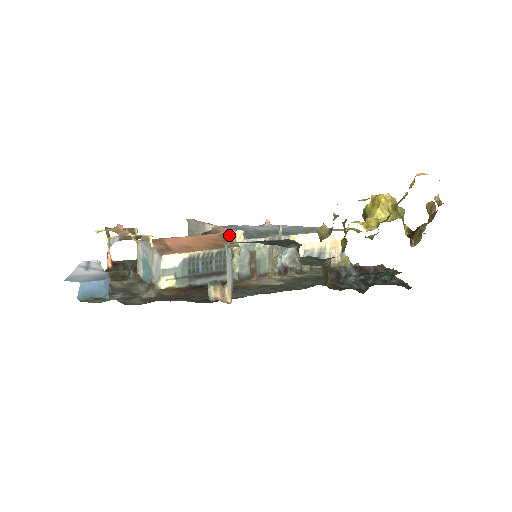
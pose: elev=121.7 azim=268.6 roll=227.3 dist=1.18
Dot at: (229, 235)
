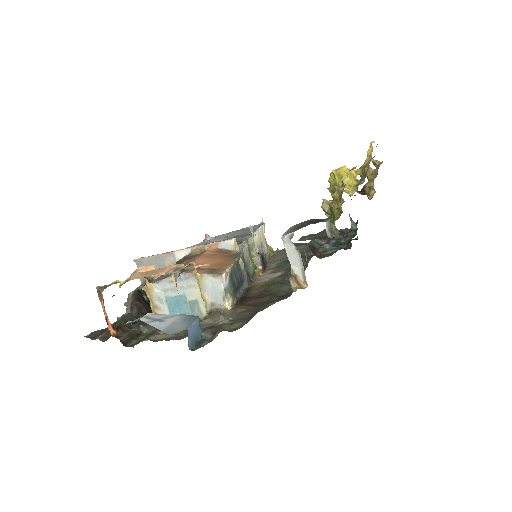
Dot at: (222, 247)
